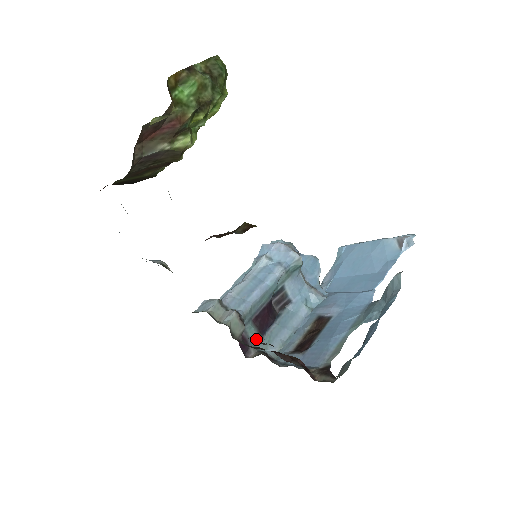
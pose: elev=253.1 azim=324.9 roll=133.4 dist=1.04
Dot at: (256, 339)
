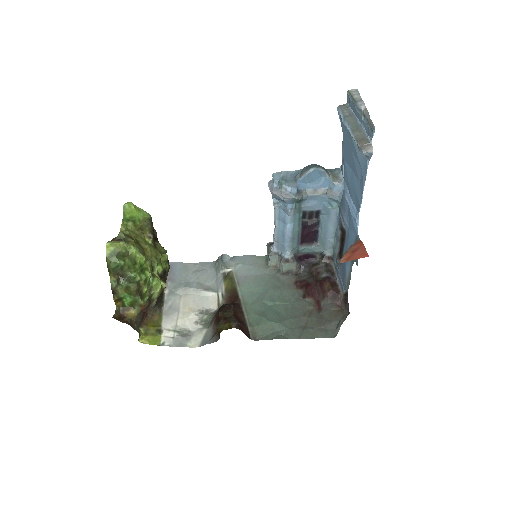
Dot at: (313, 250)
